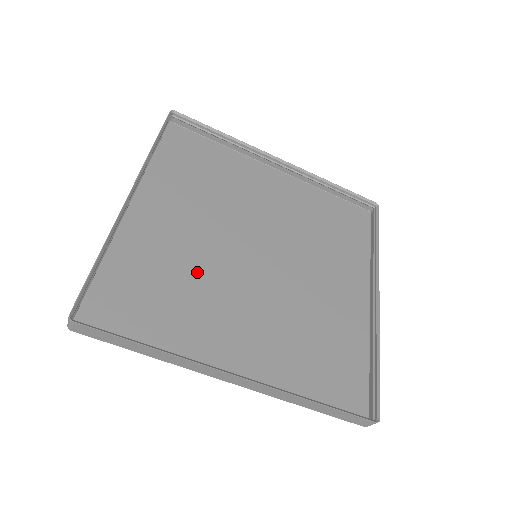
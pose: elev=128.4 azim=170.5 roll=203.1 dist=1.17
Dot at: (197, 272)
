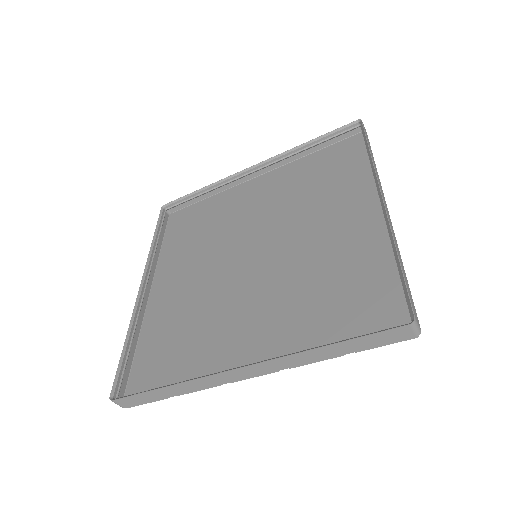
Dot at: (207, 305)
